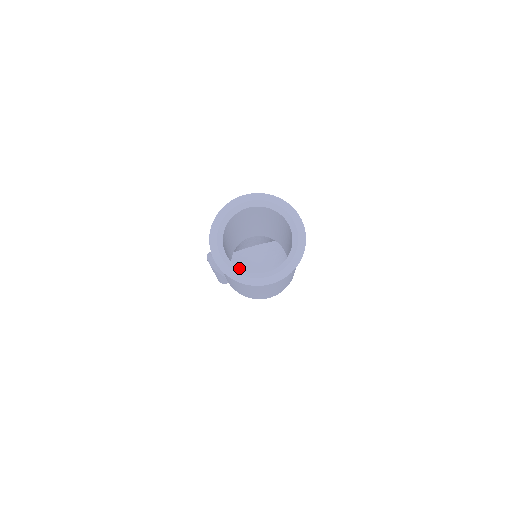
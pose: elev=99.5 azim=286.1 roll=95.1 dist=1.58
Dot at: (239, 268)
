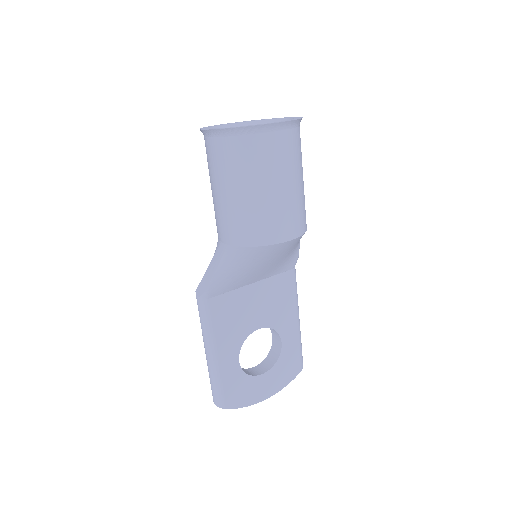
Dot at: occluded
